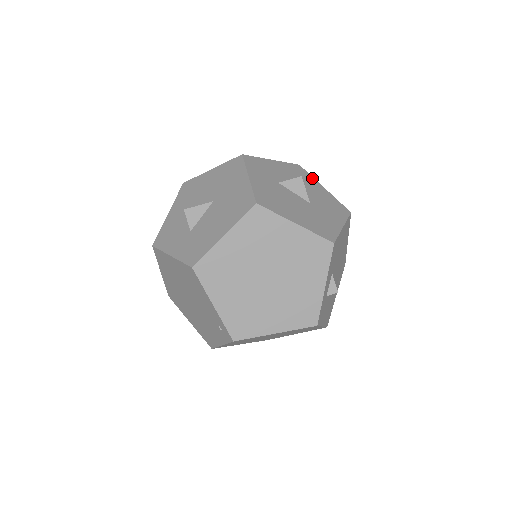
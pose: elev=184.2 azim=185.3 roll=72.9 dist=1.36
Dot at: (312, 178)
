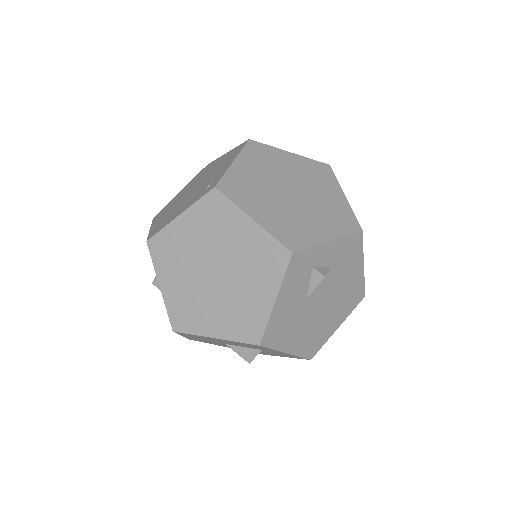
Dot at: occluded
